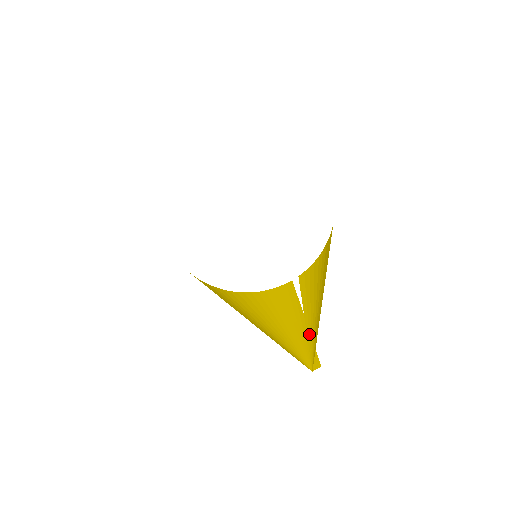
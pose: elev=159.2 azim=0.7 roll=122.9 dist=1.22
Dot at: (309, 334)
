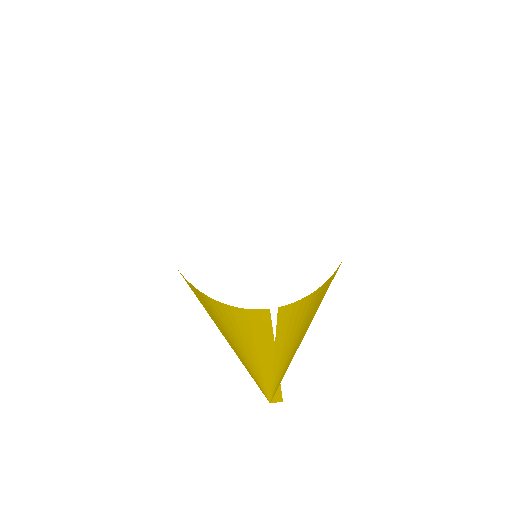
Dot at: (276, 364)
